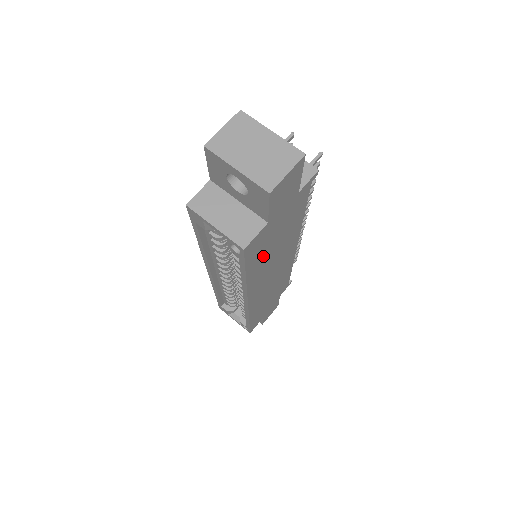
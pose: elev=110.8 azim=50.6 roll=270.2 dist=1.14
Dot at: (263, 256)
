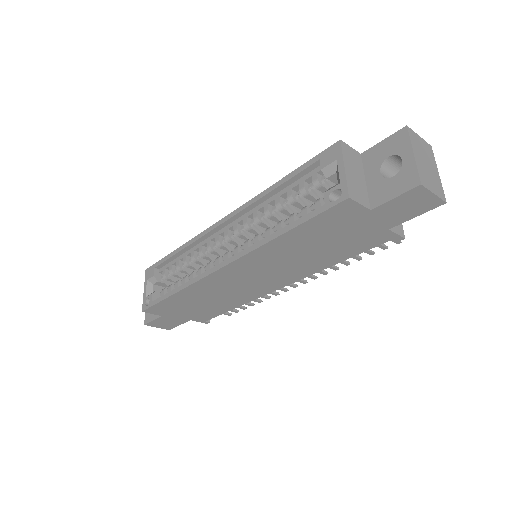
Dot at: (309, 238)
